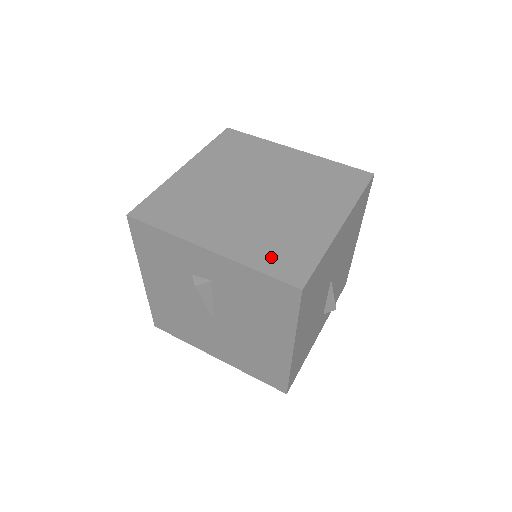
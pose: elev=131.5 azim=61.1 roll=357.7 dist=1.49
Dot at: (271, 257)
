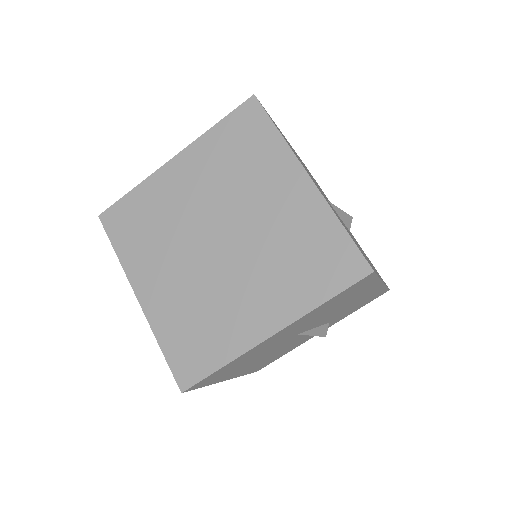
Dot at: (179, 339)
